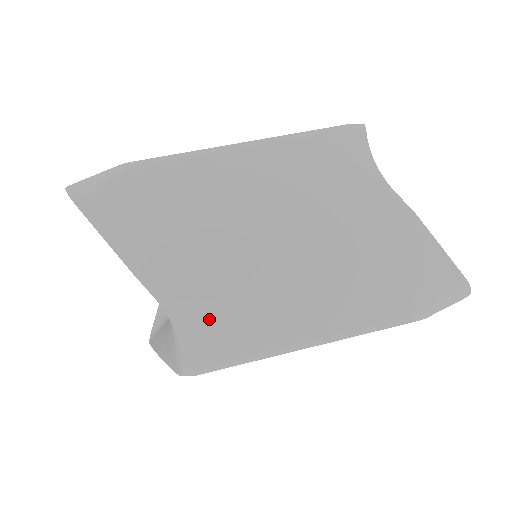
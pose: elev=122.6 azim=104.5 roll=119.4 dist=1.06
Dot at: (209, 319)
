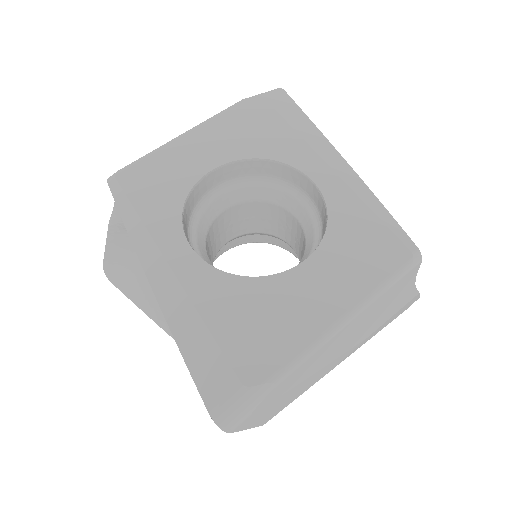
Dot at: occluded
